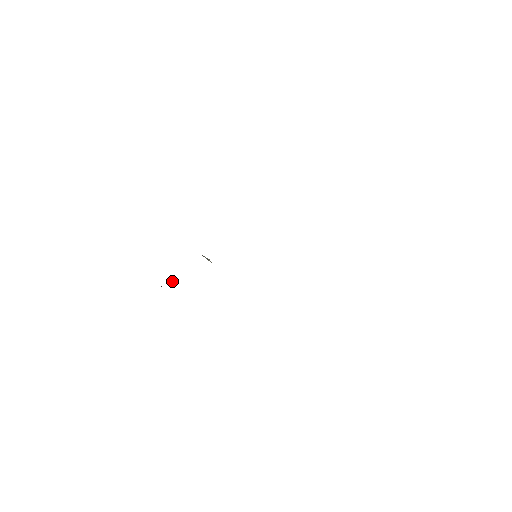
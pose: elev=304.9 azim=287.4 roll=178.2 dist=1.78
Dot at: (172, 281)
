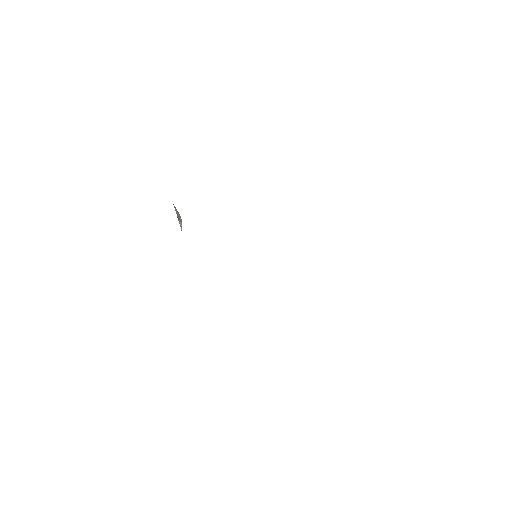
Dot at: occluded
